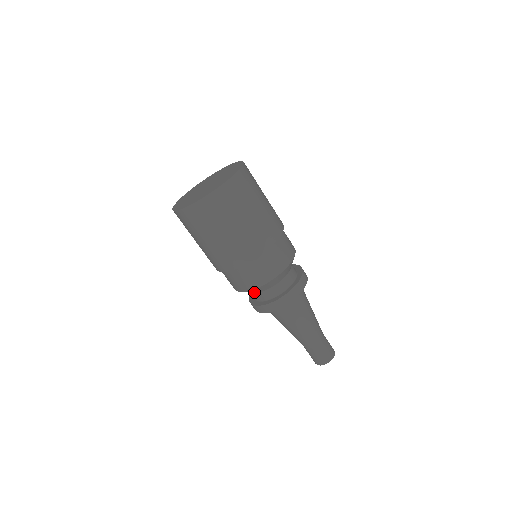
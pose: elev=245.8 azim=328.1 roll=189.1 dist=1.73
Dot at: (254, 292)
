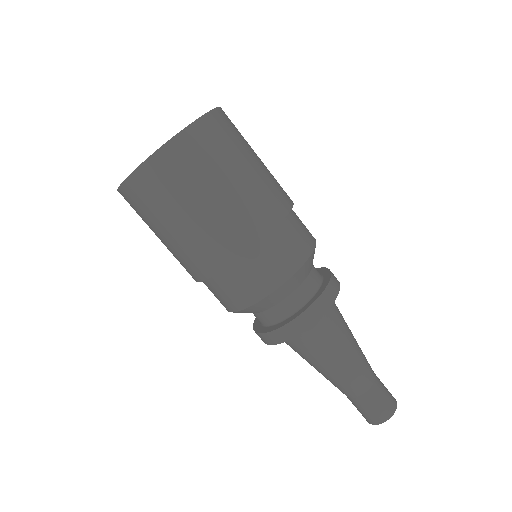
Dot at: (252, 312)
